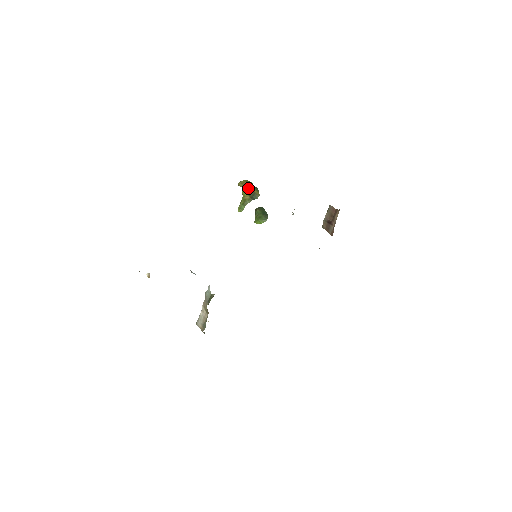
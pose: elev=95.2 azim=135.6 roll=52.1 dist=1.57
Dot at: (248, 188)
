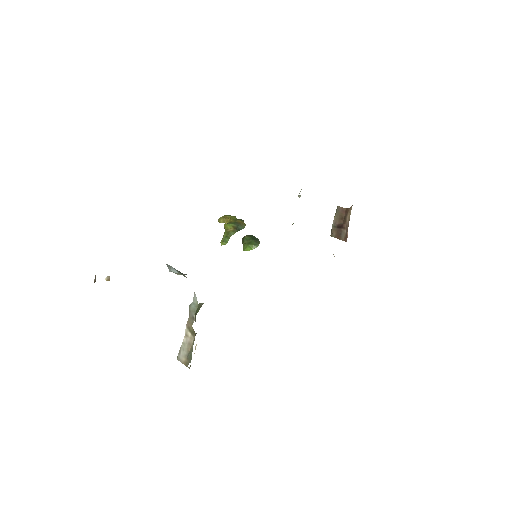
Dot at: (231, 220)
